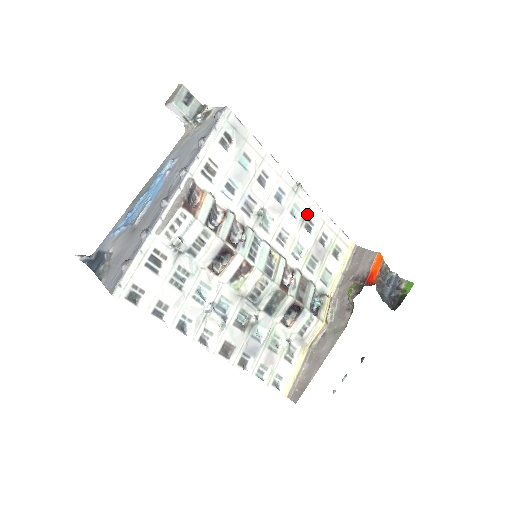
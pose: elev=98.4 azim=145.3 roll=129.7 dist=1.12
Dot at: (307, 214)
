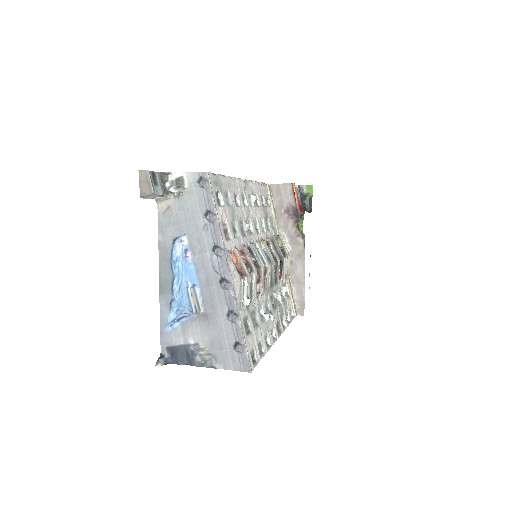
Dot at: (255, 196)
